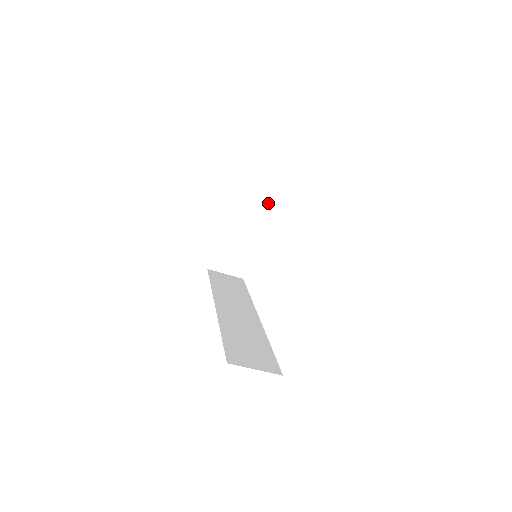
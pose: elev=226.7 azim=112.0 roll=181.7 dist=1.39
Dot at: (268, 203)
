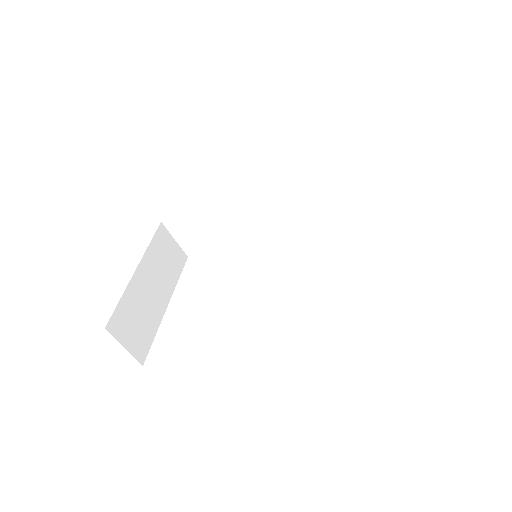
Dot at: (177, 273)
